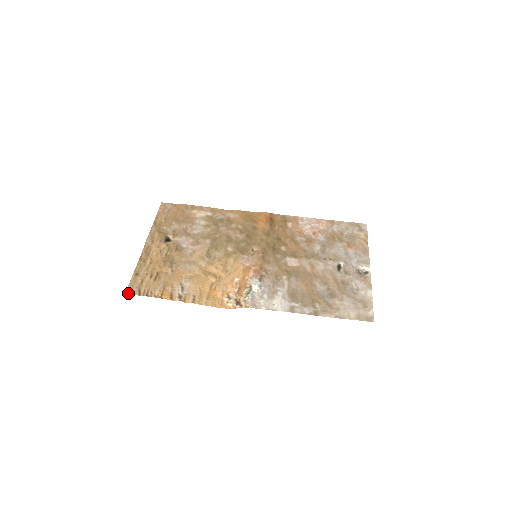
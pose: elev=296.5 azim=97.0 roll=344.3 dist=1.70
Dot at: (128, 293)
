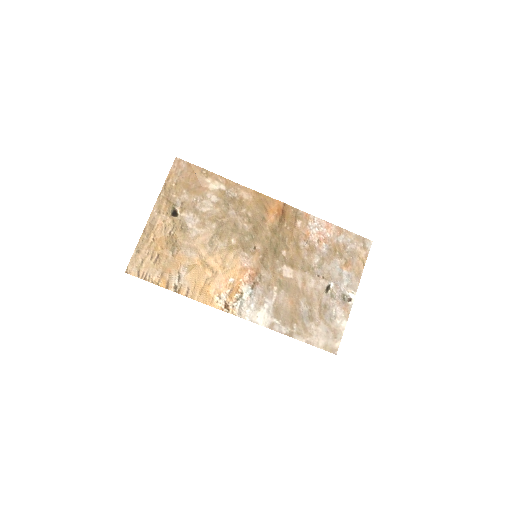
Dot at: (128, 272)
